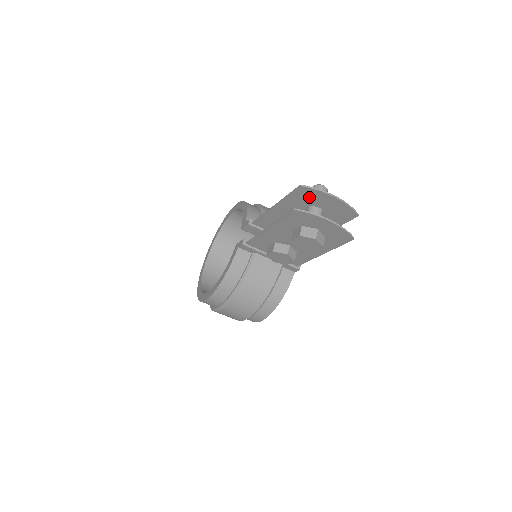
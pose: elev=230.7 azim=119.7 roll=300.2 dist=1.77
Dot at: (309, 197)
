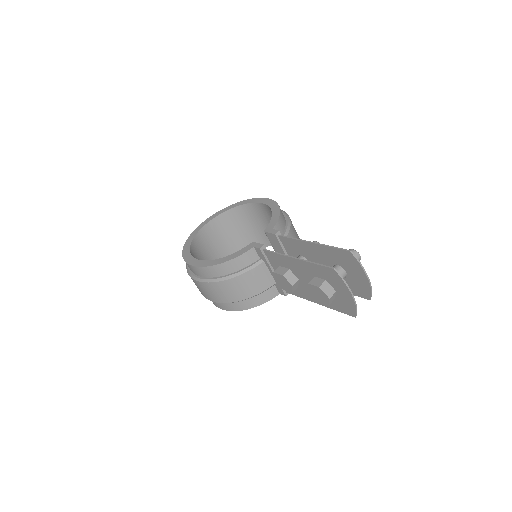
Dot at: (347, 261)
